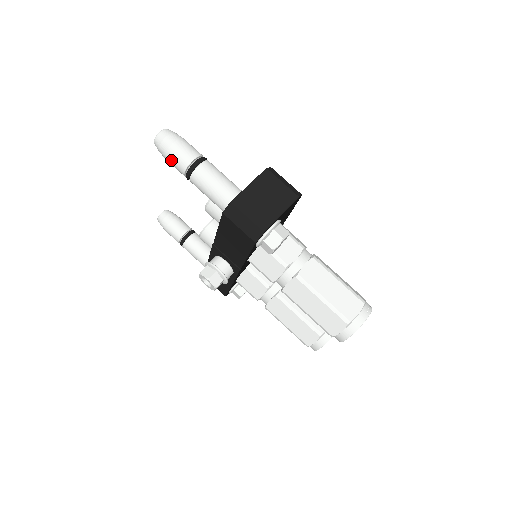
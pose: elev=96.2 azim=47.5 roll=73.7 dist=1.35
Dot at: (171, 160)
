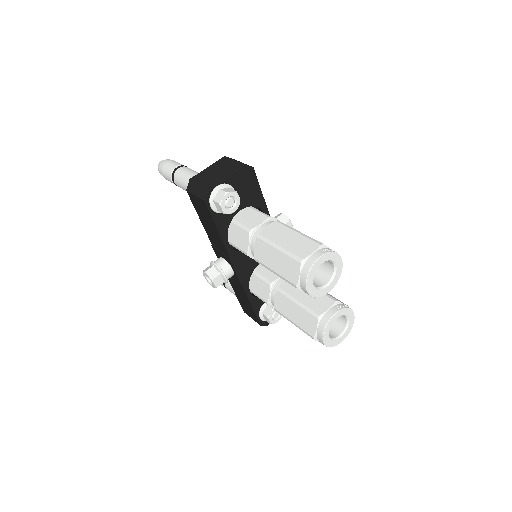
Dot at: (164, 175)
